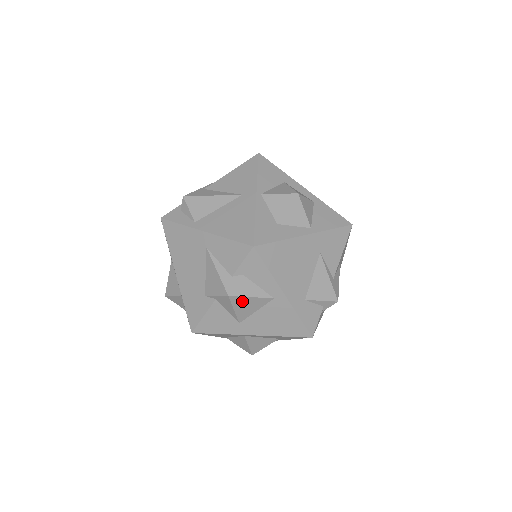
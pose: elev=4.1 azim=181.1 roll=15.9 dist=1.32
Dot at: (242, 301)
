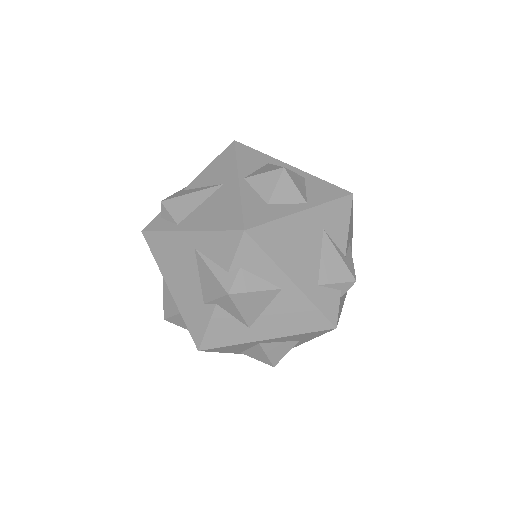
Dot at: (245, 298)
